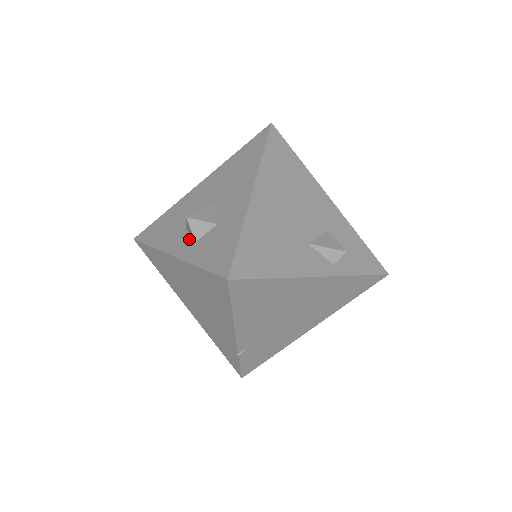
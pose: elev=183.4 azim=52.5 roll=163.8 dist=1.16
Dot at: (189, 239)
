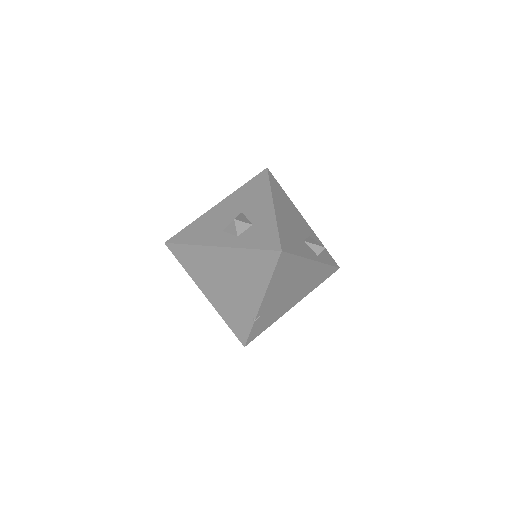
Dot at: (230, 235)
